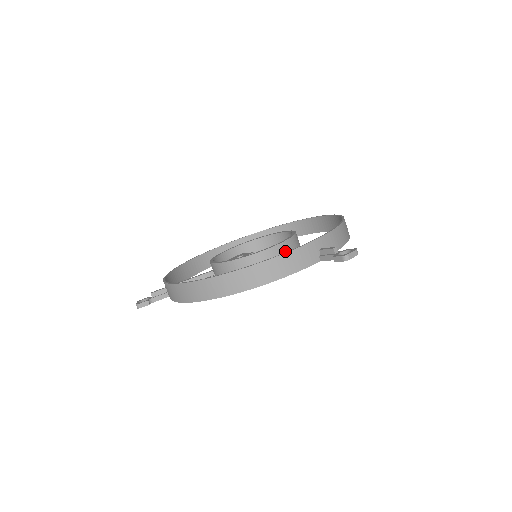
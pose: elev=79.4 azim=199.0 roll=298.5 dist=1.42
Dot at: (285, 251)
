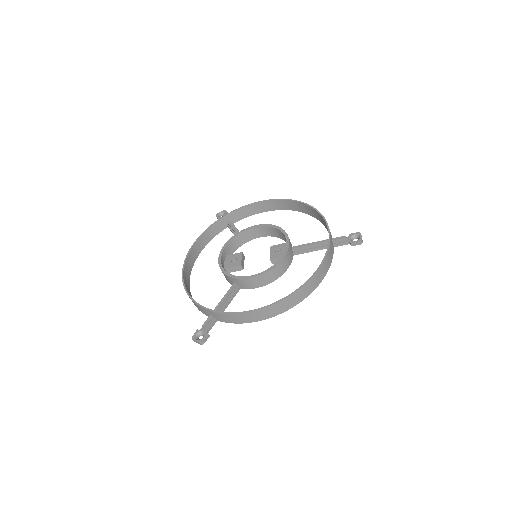
Dot at: (291, 246)
